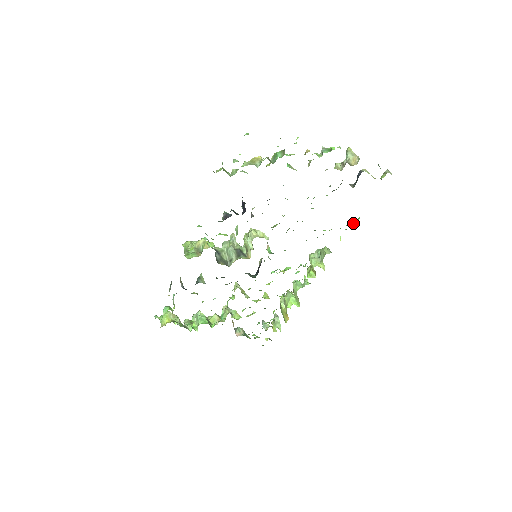
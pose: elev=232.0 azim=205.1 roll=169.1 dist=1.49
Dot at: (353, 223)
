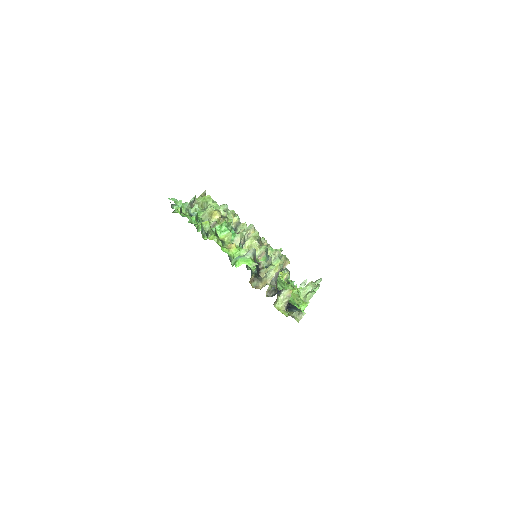
Dot at: (304, 308)
